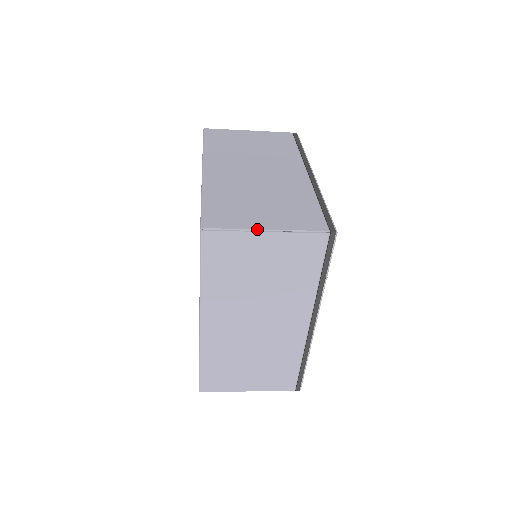
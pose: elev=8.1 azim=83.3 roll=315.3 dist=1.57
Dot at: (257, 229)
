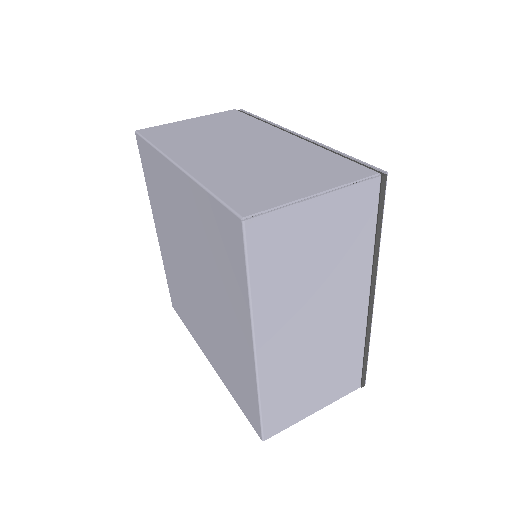
Dot at: occluded
